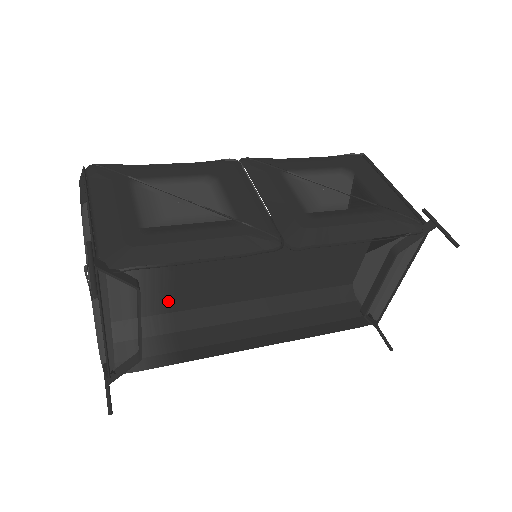
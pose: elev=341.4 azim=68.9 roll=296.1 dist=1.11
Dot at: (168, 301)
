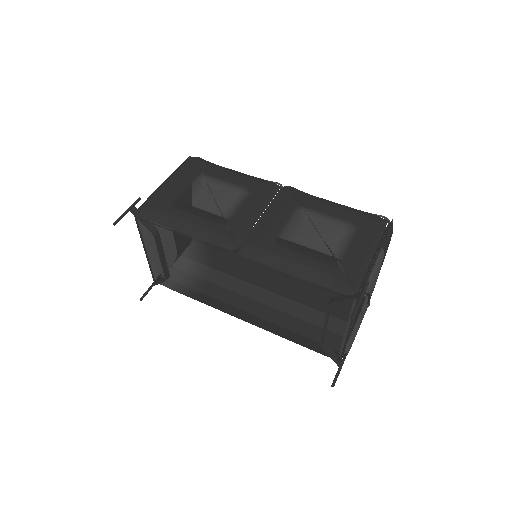
Dot at: (209, 259)
